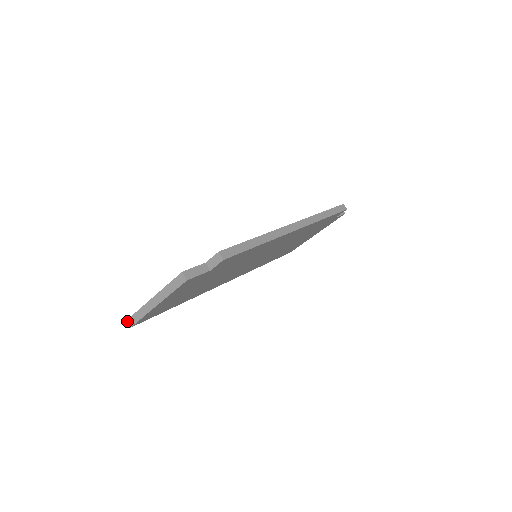
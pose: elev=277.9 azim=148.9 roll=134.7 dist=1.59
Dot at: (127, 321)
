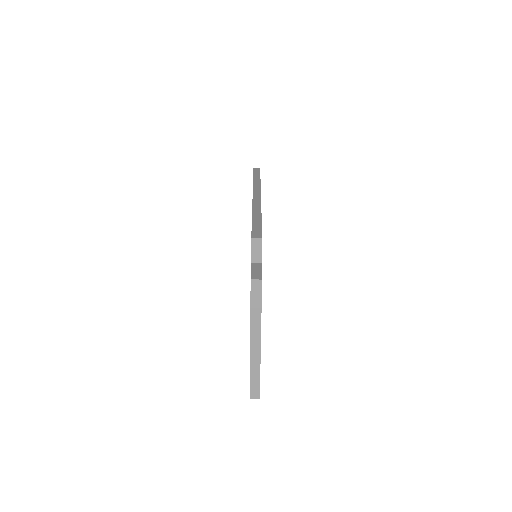
Dot at: (251, 398)
